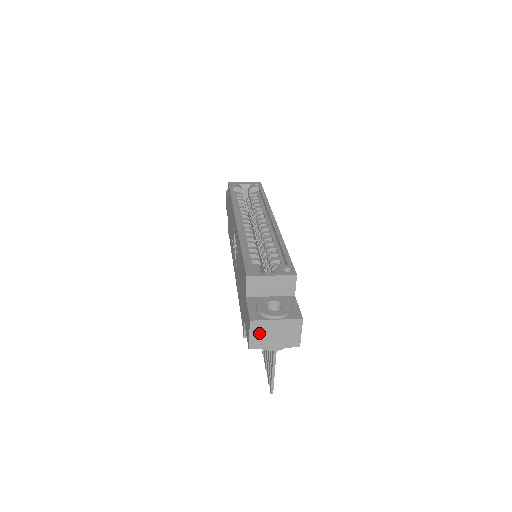
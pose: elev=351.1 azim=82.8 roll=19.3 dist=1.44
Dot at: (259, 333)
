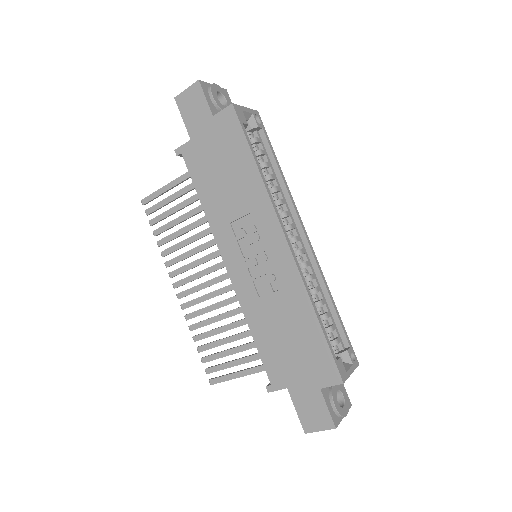
Dot at: occluded
